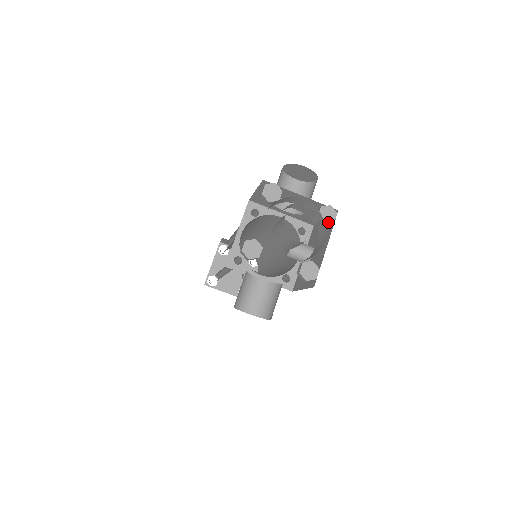
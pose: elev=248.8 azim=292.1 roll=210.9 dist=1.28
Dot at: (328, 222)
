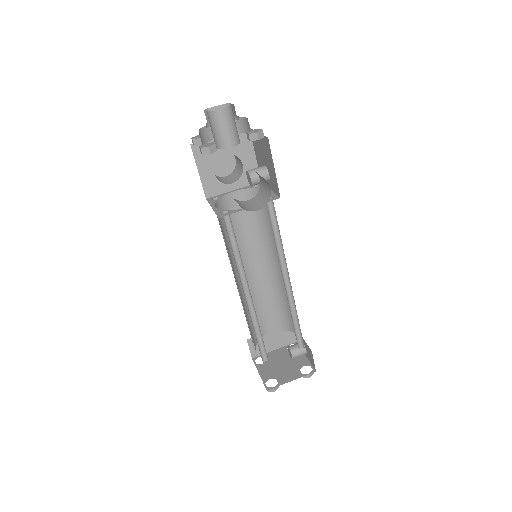
Dot at: occluded
